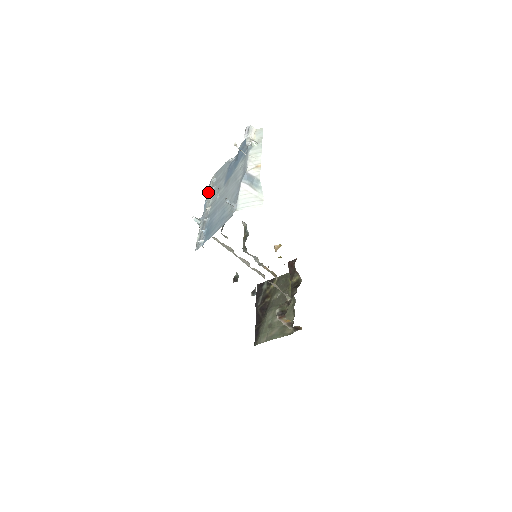
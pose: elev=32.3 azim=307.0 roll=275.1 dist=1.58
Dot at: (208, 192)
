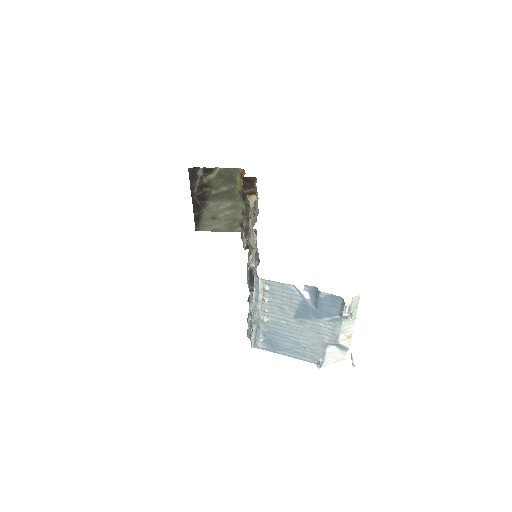
Dot at: (258, 297)
